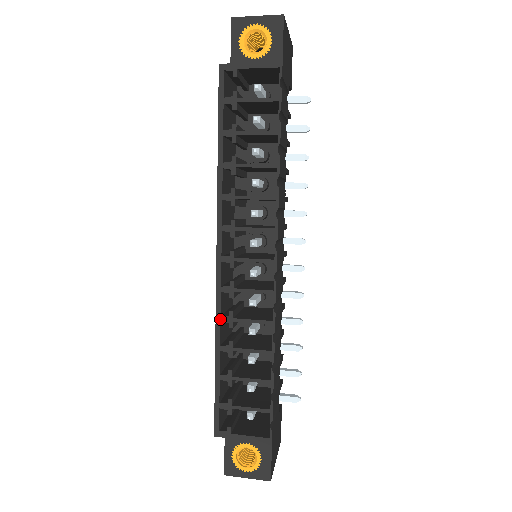
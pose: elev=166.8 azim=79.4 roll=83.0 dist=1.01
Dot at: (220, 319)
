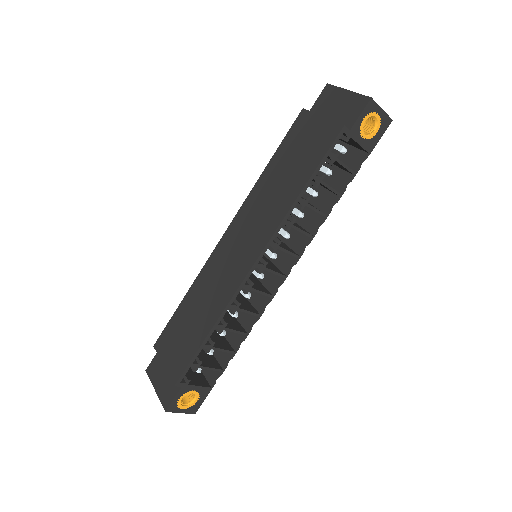
Dot at: (230, 306)
